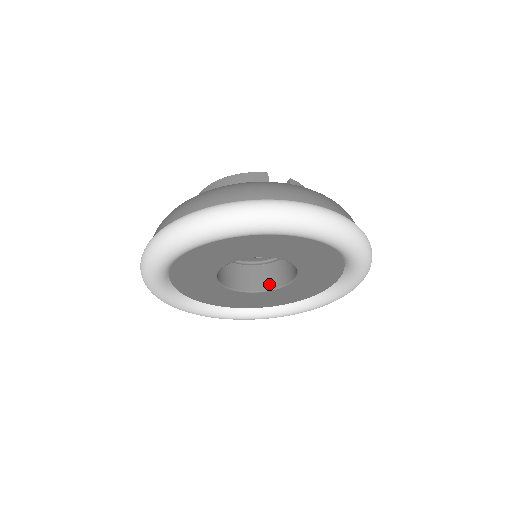
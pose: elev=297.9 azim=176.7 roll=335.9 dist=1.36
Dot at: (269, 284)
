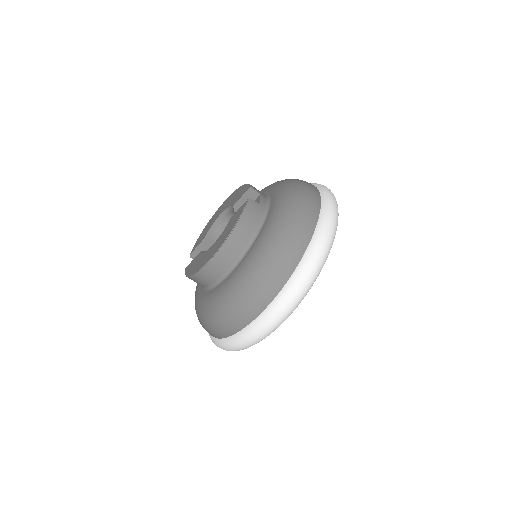
Dot at: occluded
